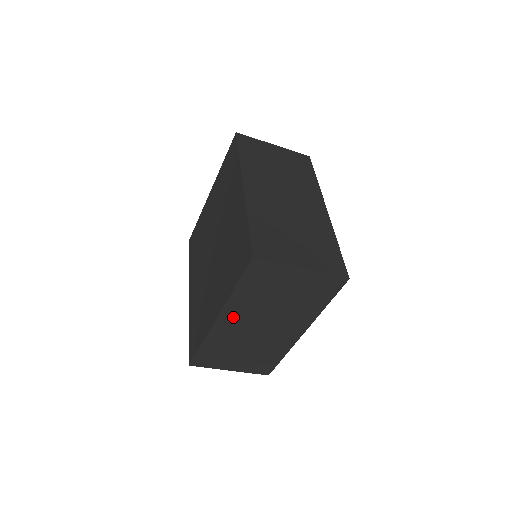
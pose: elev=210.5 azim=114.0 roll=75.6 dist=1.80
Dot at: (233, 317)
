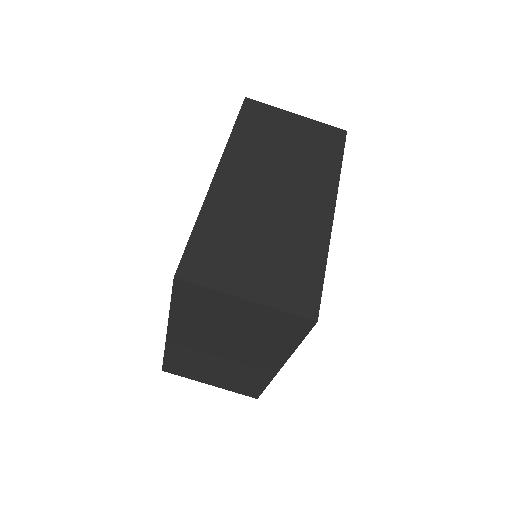
Dot at: (185, 336)
